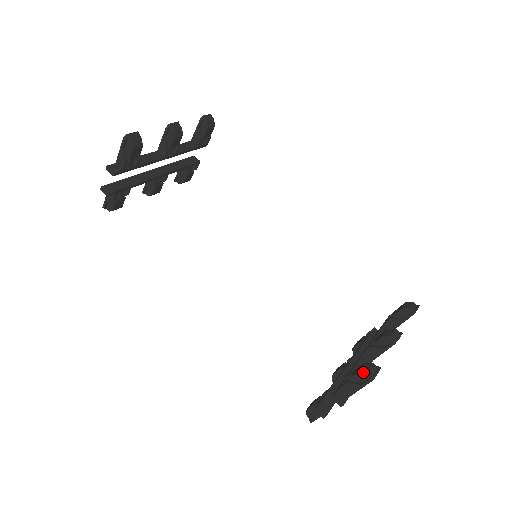
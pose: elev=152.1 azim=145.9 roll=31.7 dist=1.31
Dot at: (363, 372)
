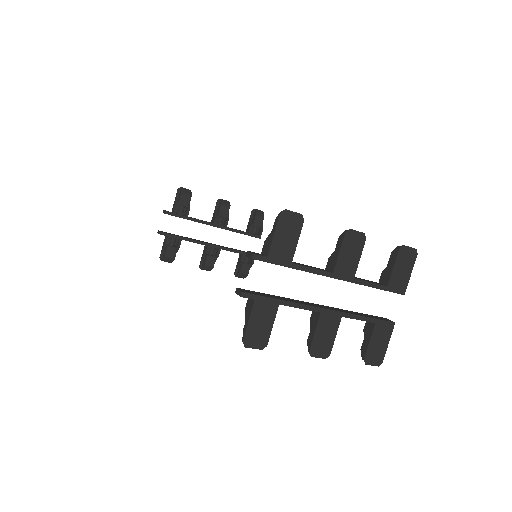
Dot at: occluded
